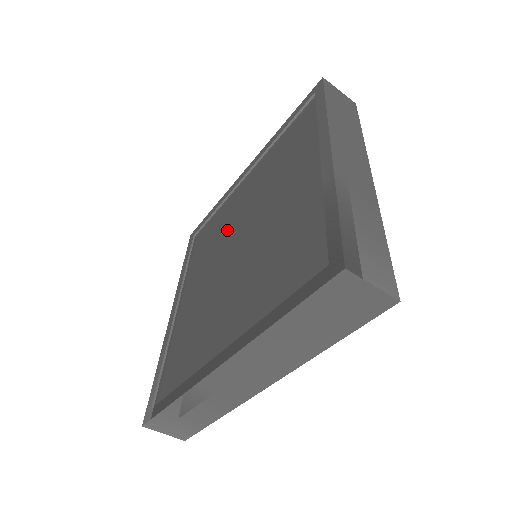
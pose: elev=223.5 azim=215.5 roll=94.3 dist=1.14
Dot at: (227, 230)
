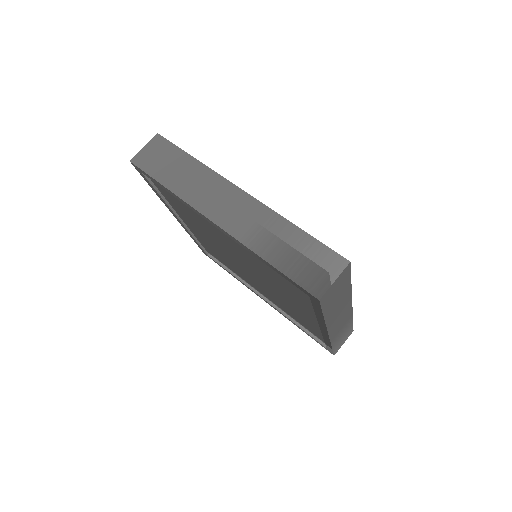
Dot at: (223, 254)
